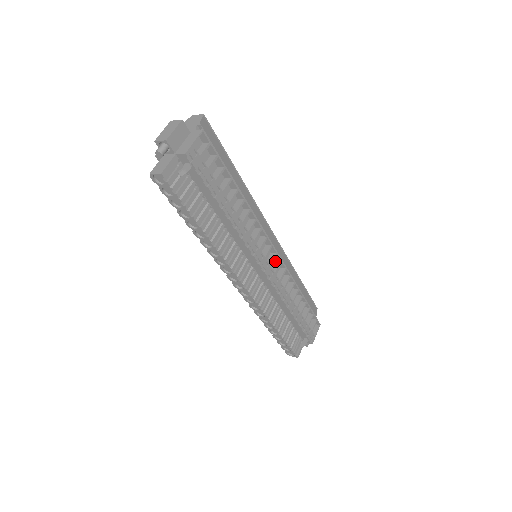
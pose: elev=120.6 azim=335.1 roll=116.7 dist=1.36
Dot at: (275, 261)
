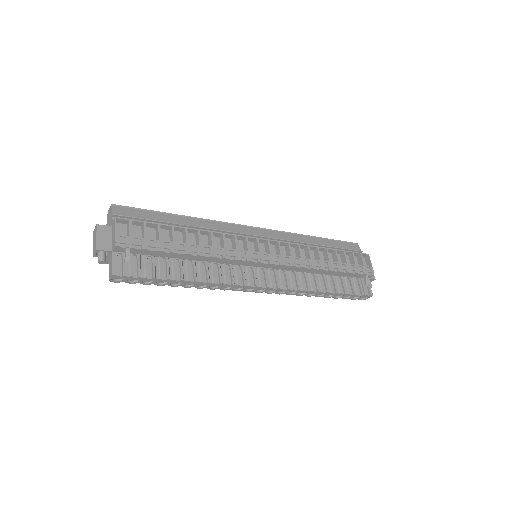
Dot at: (274, 246)
